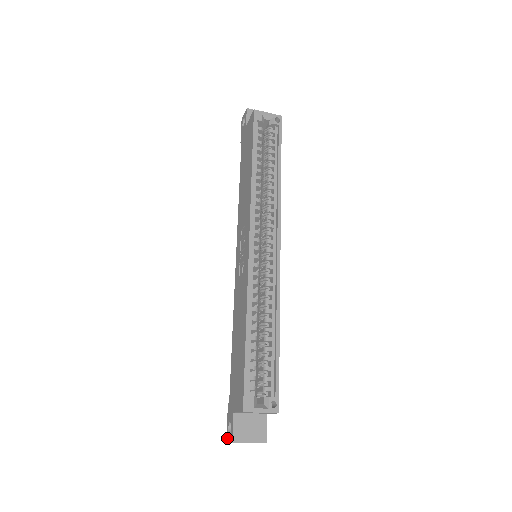
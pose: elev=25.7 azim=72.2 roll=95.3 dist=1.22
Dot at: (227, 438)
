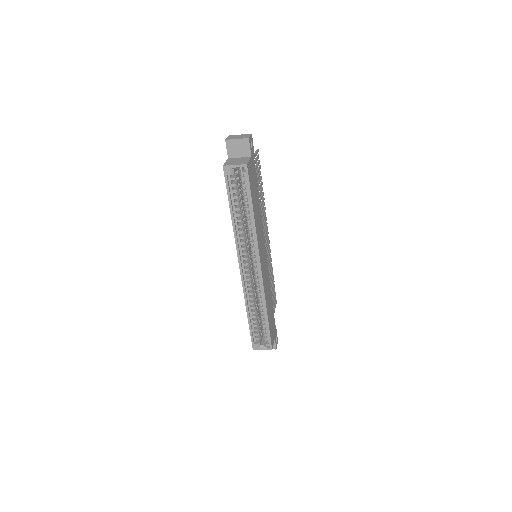
Dot at: occluded
